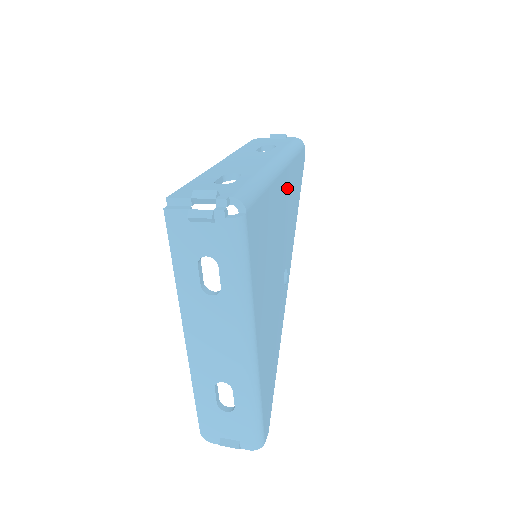
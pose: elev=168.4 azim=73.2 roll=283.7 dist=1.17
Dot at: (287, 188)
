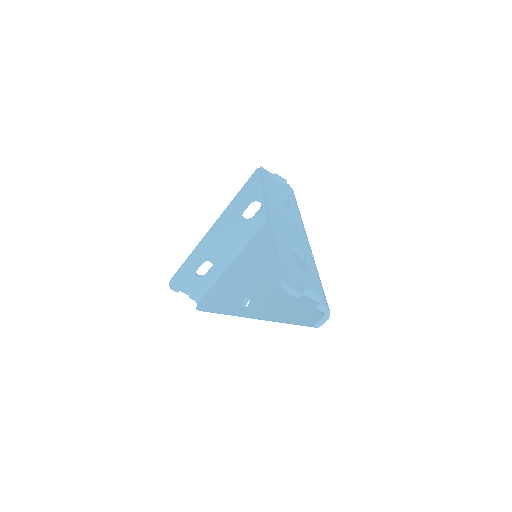
Dot at: occluded
